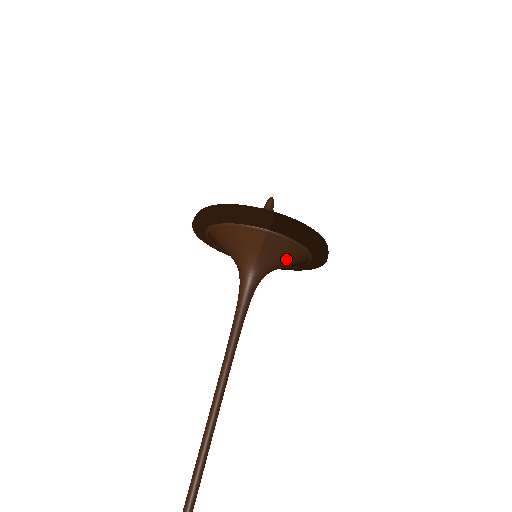
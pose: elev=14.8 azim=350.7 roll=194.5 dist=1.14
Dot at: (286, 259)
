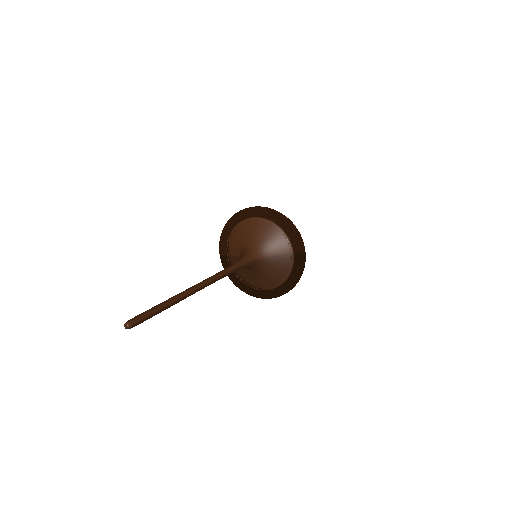
Dot at: (270, 274)
